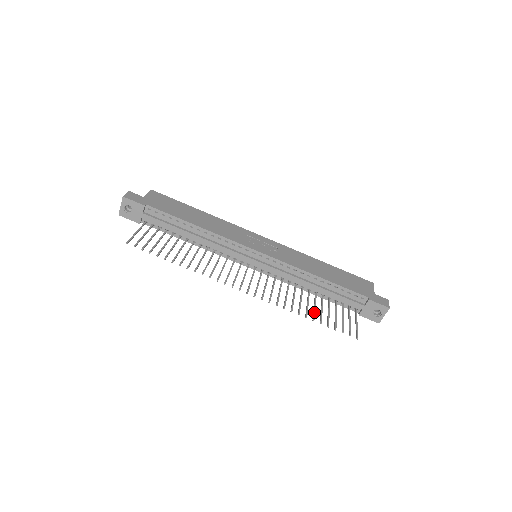
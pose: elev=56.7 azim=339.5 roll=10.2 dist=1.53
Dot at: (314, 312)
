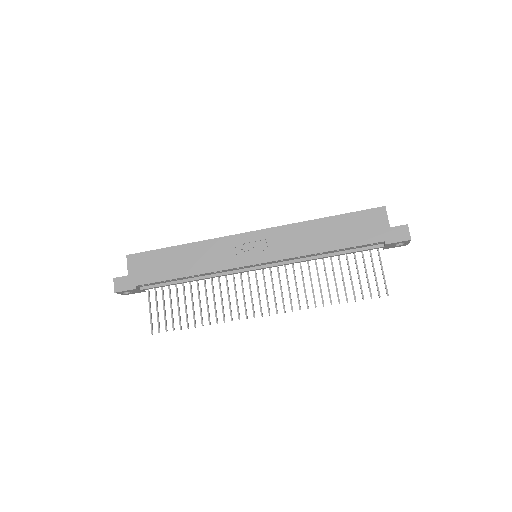
Dot at: (337, 291)
